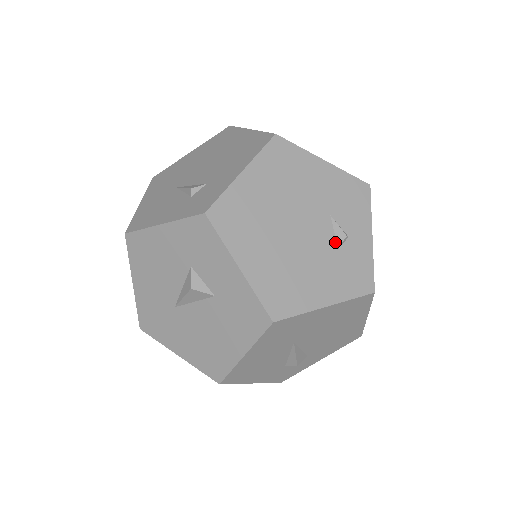
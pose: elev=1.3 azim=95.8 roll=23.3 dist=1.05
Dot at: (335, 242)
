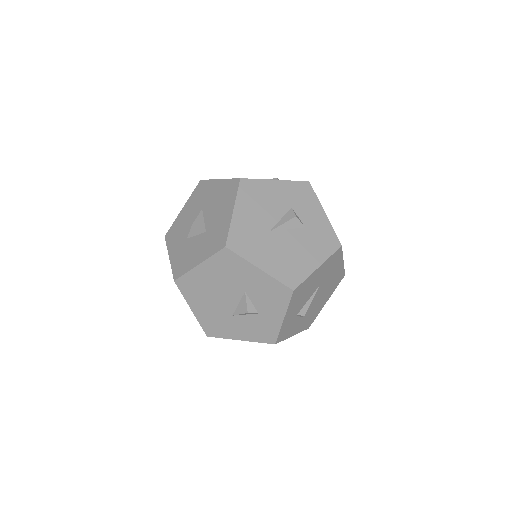
Dot at: occluded
